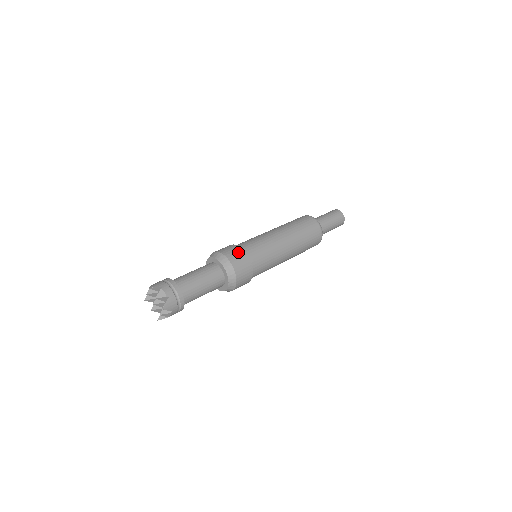
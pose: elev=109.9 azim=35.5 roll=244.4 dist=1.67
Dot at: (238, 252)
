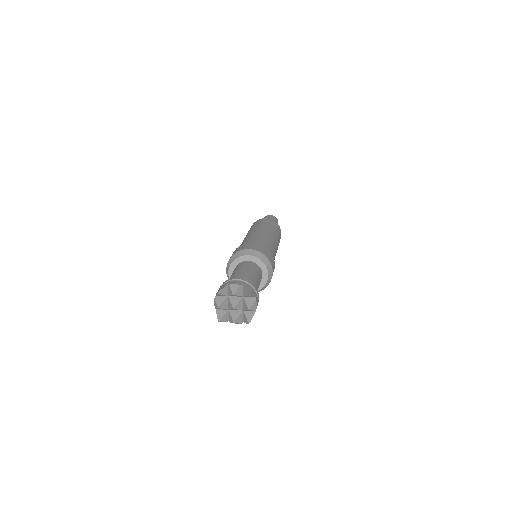
Dot at: (247, 245)
